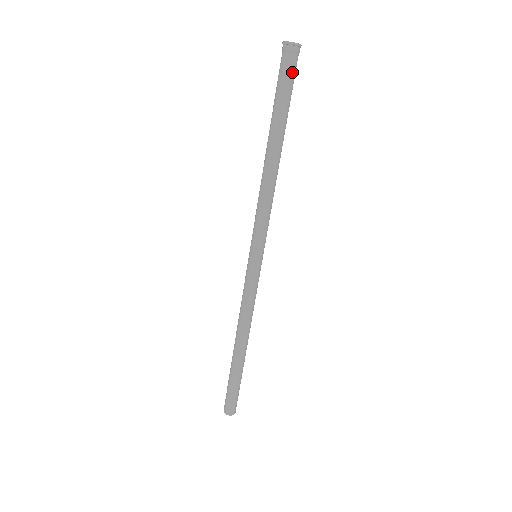
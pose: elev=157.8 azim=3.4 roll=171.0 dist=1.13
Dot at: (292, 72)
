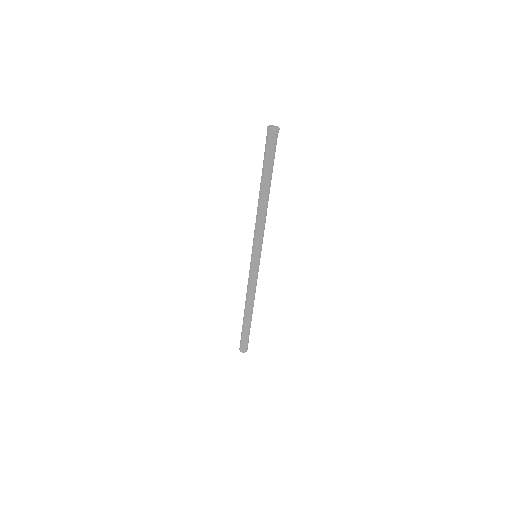
Dot at: (271, 146)
